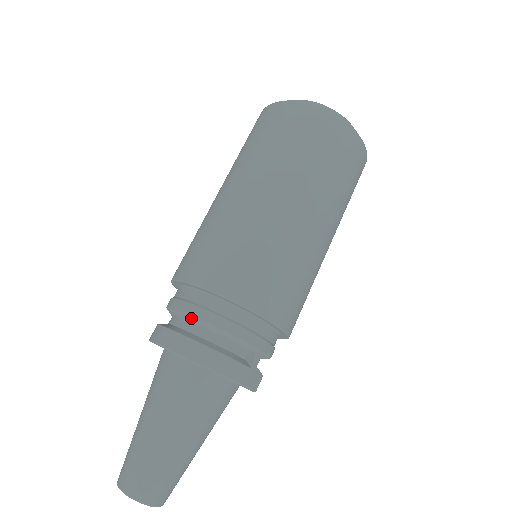
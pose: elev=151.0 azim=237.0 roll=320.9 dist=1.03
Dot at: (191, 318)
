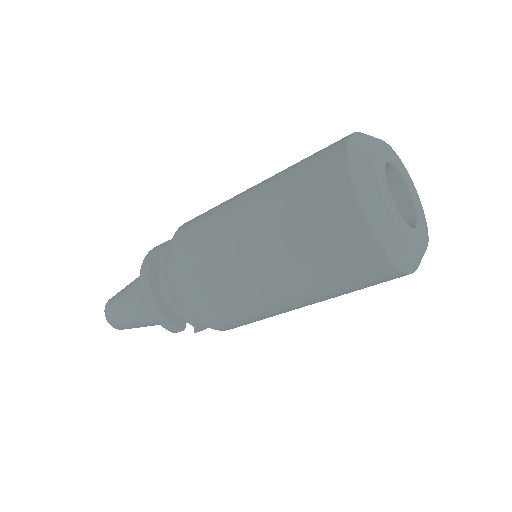
Dot at: (161, 276)
